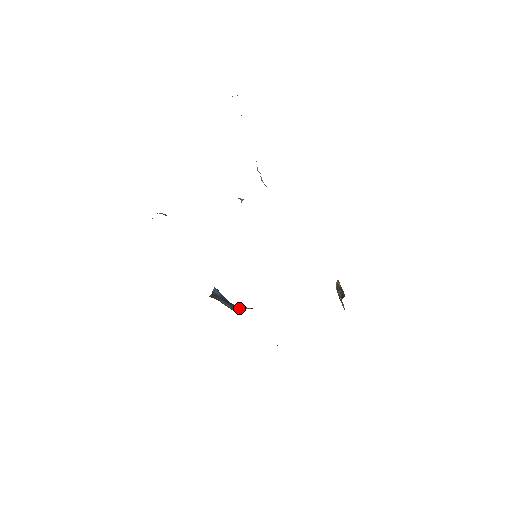
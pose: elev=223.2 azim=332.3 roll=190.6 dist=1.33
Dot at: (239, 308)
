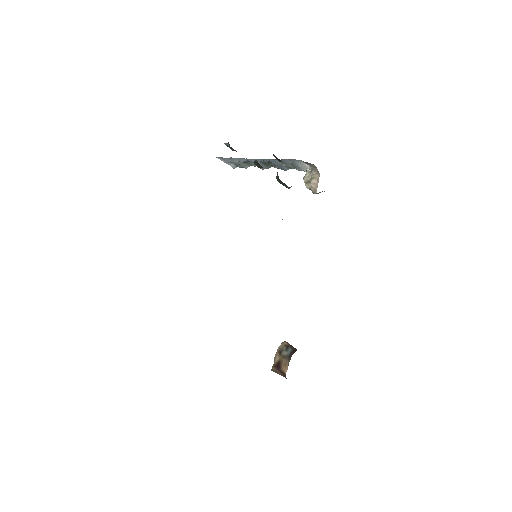
Dot at: occluded
